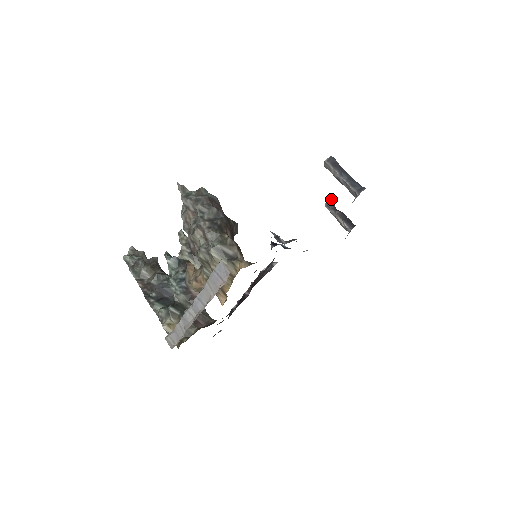
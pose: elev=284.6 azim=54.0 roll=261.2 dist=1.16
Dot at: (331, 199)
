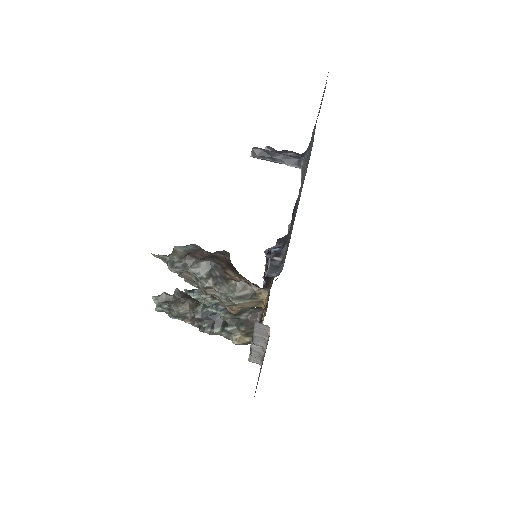
Dot at: (266, 146)
